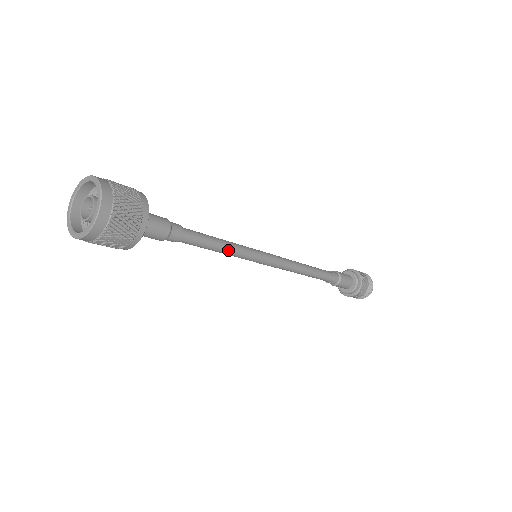
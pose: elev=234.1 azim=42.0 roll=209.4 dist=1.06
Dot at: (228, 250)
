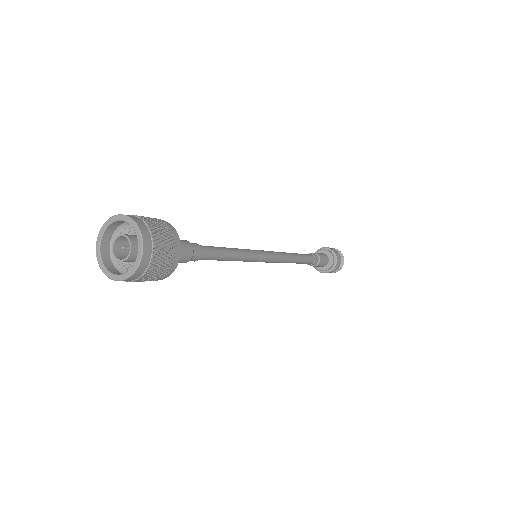
Dot at: (236, 258)
